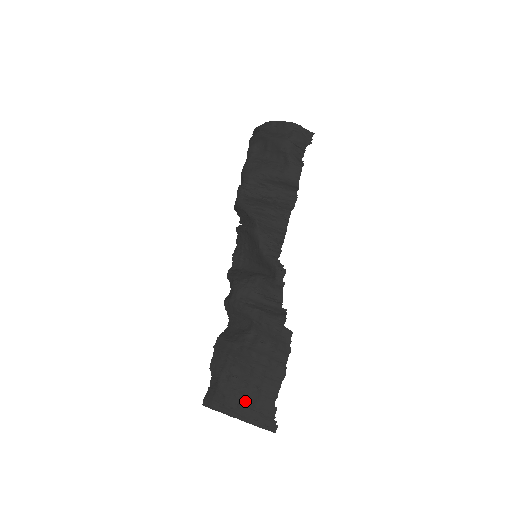
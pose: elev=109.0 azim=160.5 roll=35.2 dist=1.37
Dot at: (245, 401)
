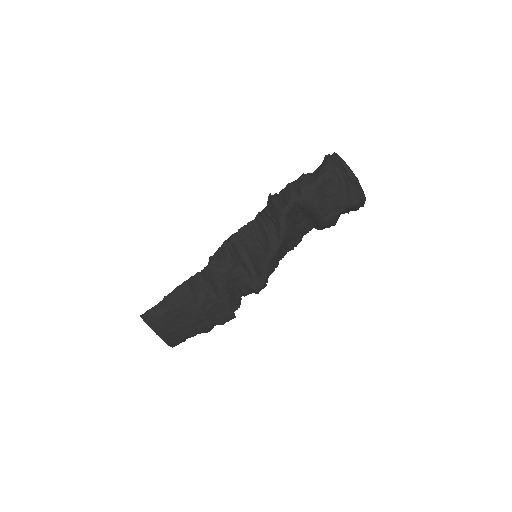
Dot at: (173, 332)
